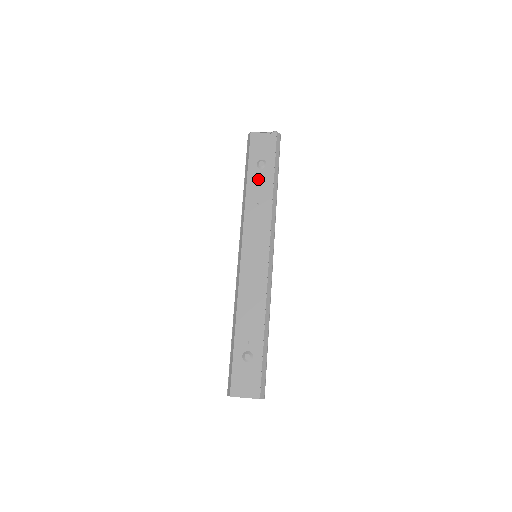
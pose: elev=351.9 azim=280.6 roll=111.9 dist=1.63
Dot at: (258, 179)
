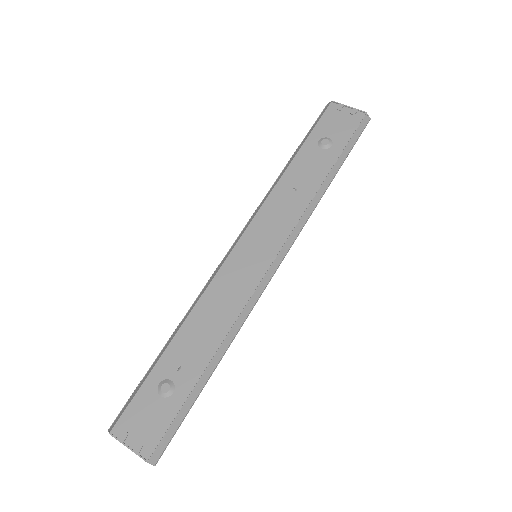
Dot at: (311, 159)
